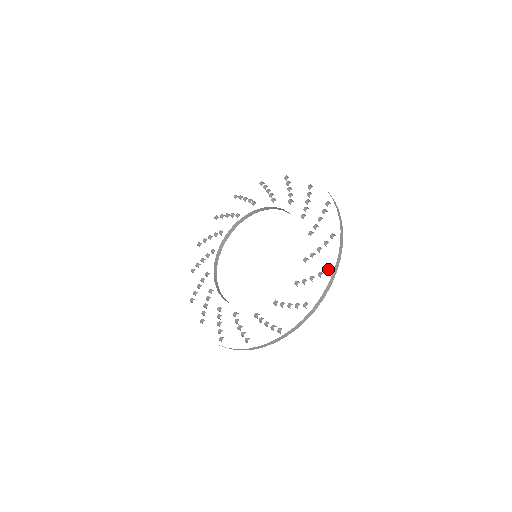
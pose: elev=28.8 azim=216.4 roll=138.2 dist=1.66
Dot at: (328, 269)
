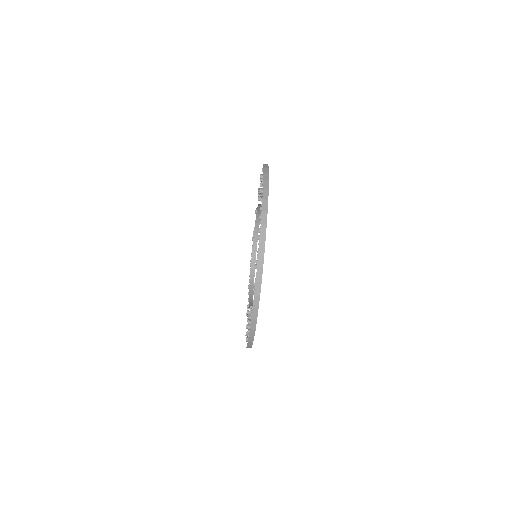
Dot at: occluded
